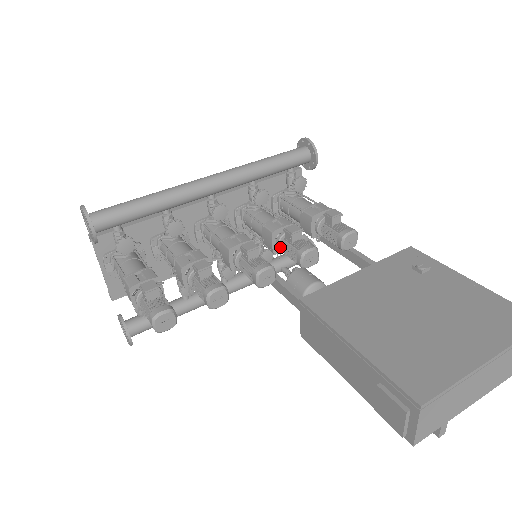
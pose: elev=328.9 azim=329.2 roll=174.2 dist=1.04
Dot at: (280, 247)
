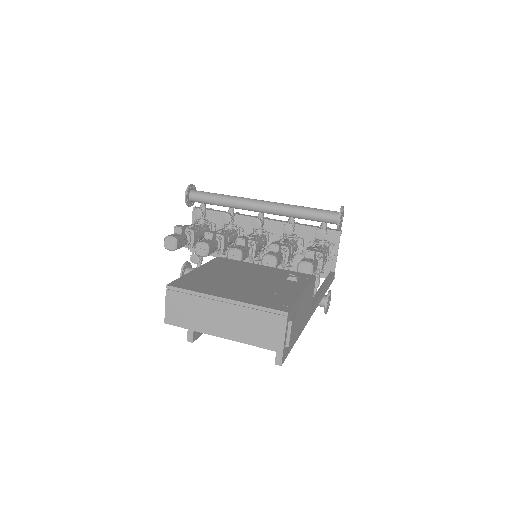
Dot at: occluded
